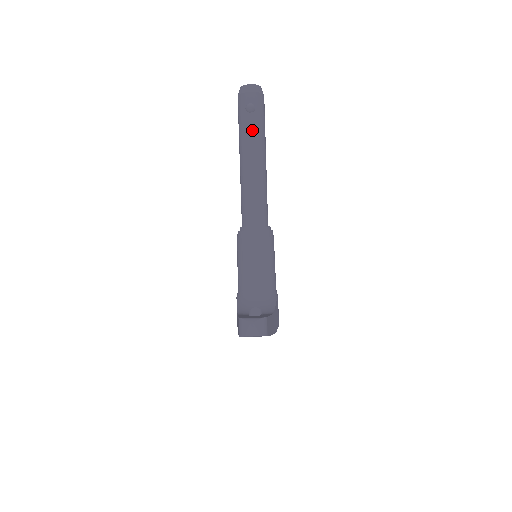
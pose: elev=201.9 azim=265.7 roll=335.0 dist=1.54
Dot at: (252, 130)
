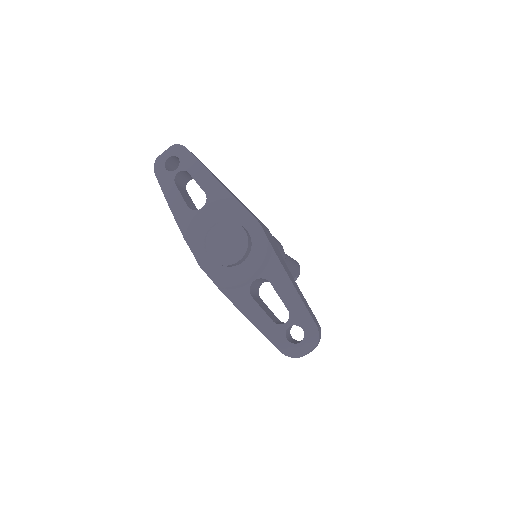
Dot at: occluded
